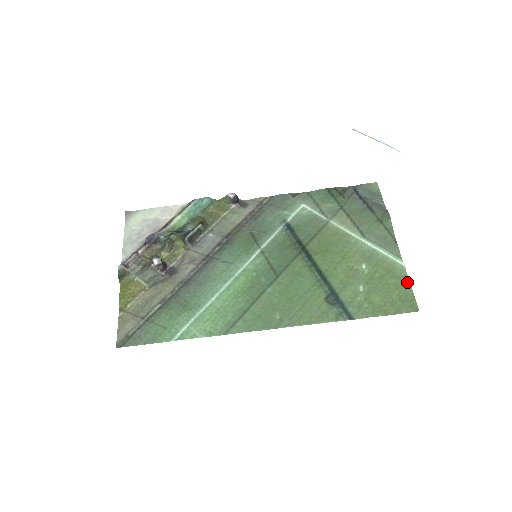
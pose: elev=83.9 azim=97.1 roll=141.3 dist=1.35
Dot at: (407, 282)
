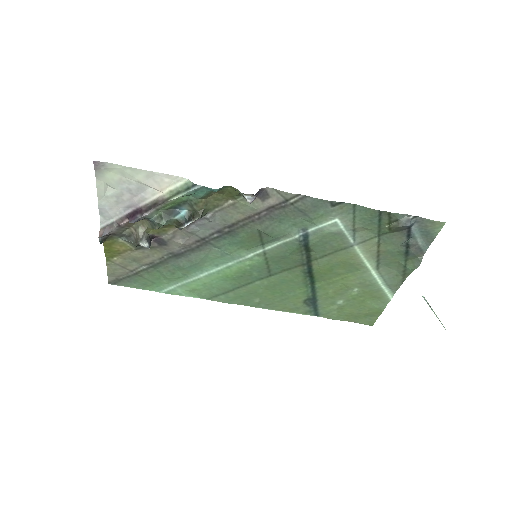
Dot at: (381, 310)
